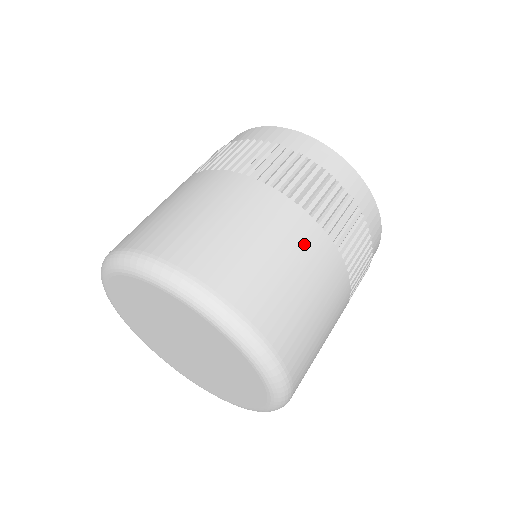
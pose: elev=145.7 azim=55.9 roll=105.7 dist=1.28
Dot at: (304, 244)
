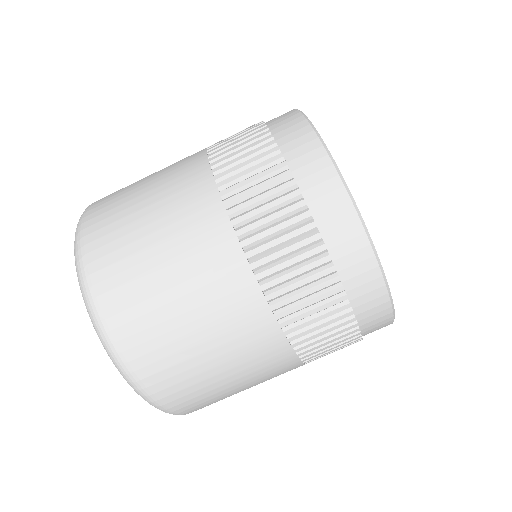
Dot at: (216, 279)
